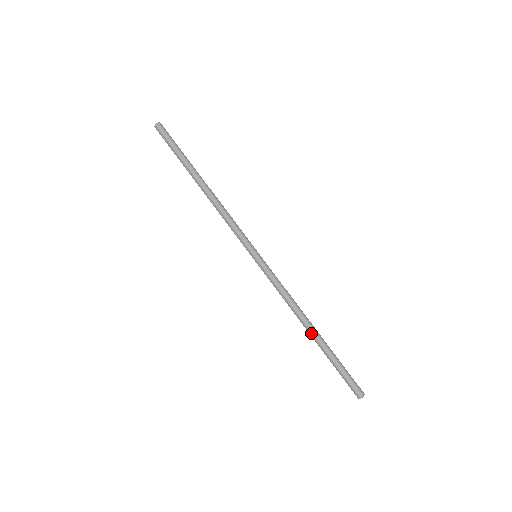
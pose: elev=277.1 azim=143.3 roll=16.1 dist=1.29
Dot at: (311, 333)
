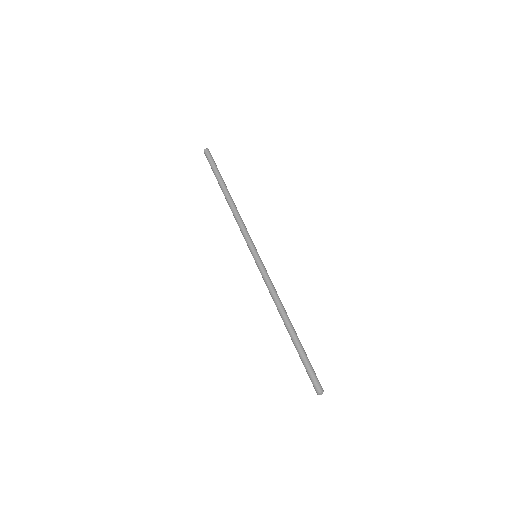
Dot at: (289, 325)
